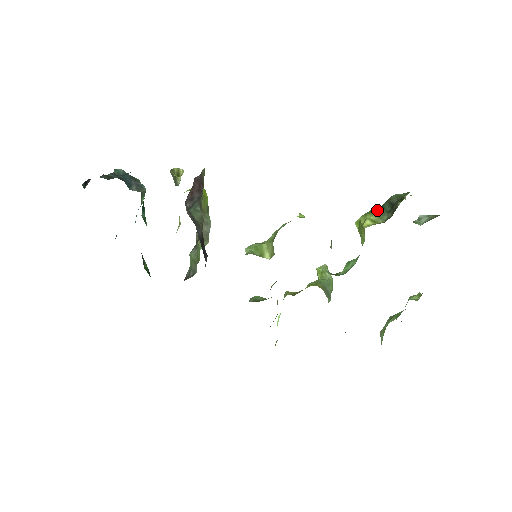
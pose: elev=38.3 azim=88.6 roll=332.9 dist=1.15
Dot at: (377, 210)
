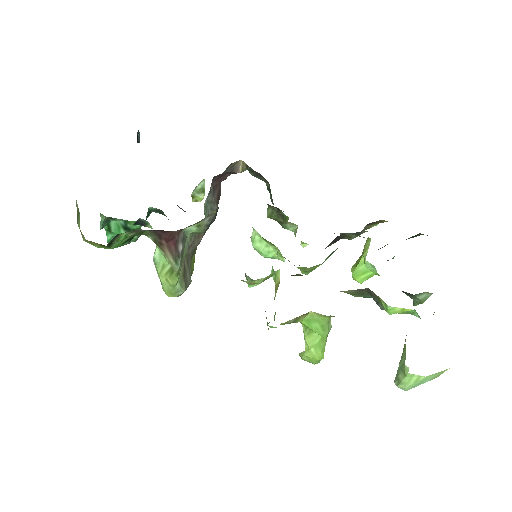
Dot at: occluded
